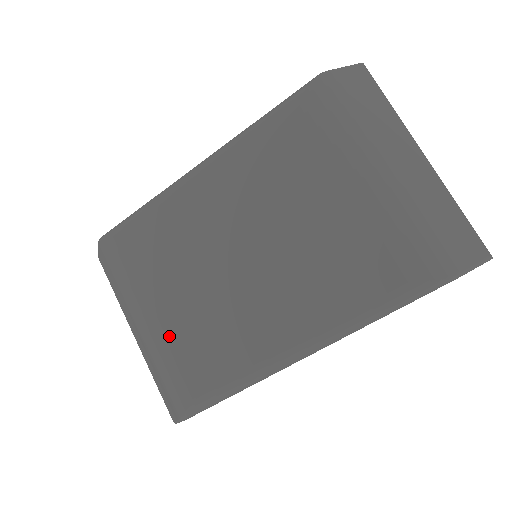
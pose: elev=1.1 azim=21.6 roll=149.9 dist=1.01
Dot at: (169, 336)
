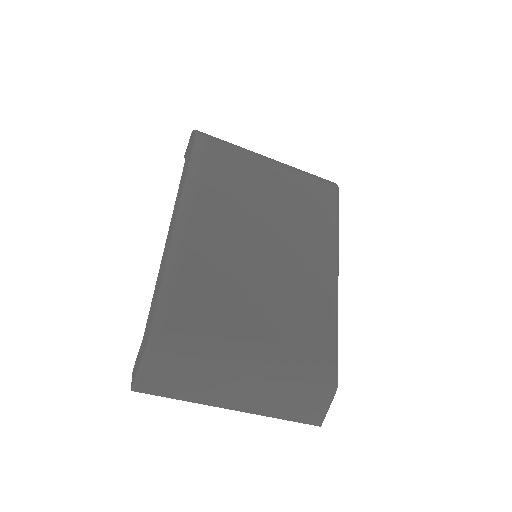
Dot at: (280, 340)
